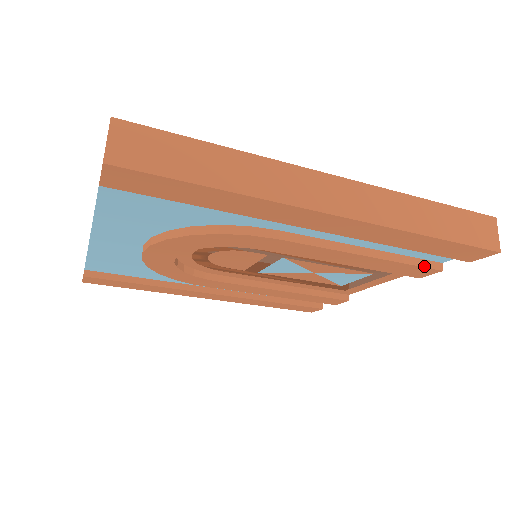
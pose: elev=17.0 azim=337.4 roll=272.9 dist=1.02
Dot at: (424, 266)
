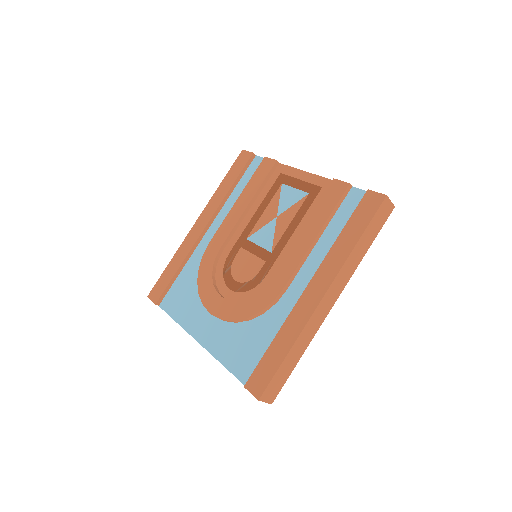
Dot at: occluded
